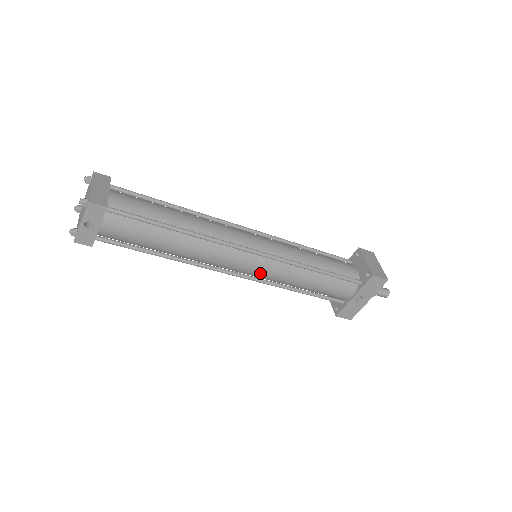
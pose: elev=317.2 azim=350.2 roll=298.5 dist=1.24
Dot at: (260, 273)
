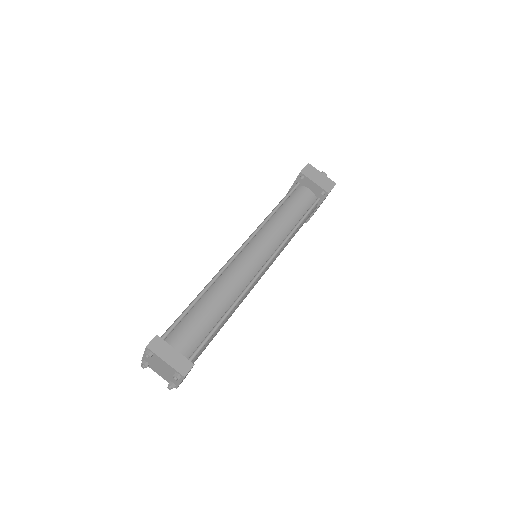
Dot at: occluded
